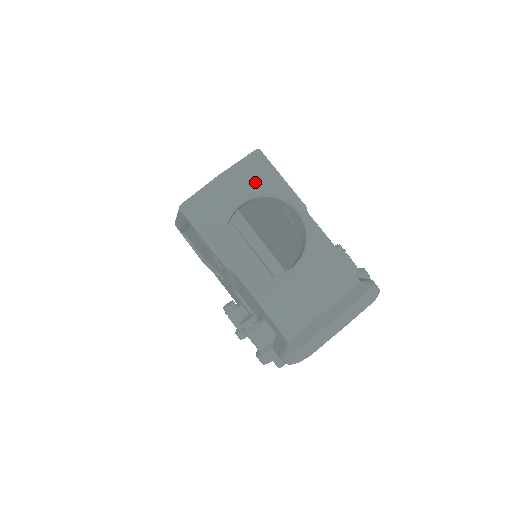
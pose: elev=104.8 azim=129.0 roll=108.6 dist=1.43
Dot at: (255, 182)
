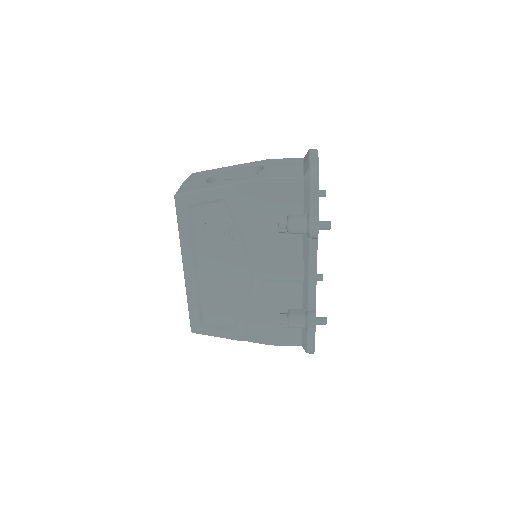
Dot at: (204, 174)
